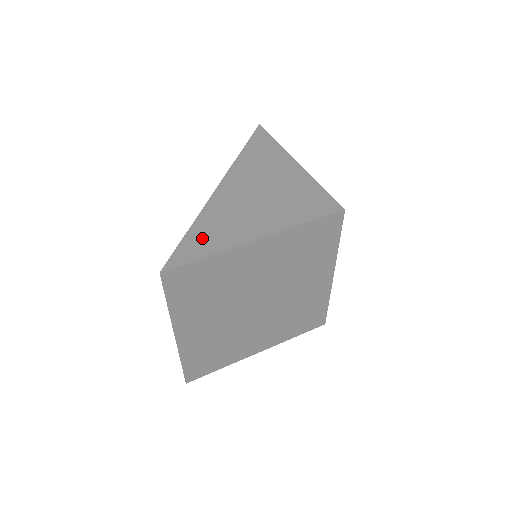
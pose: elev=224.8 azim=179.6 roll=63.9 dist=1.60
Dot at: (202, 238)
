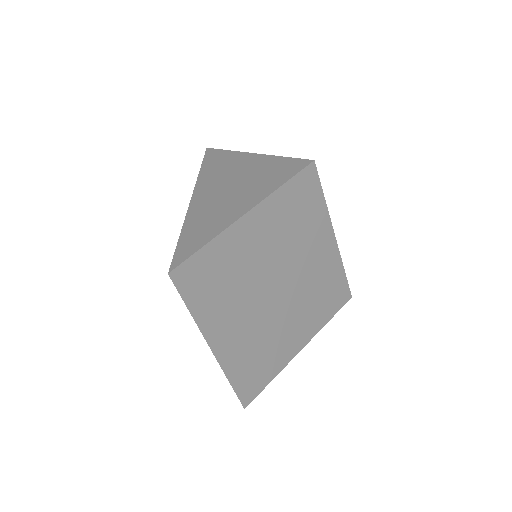
Dot at: (195, 234)
